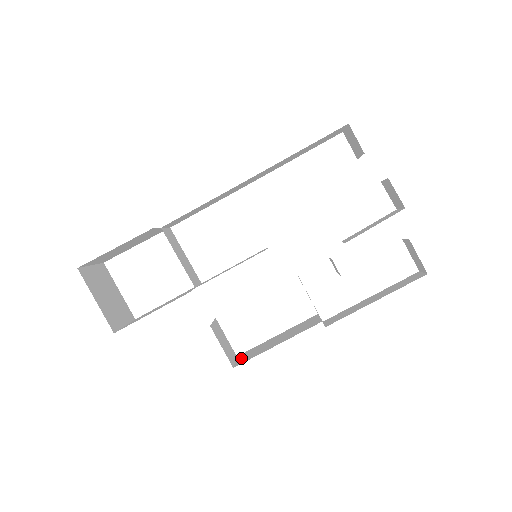
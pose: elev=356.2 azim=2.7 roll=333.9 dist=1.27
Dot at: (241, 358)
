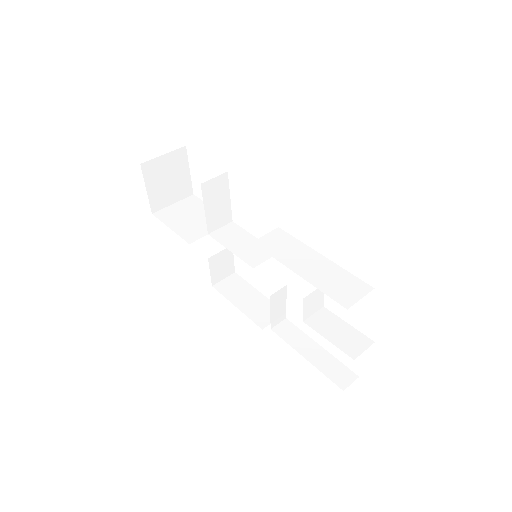
Dot at: (227, 281)
